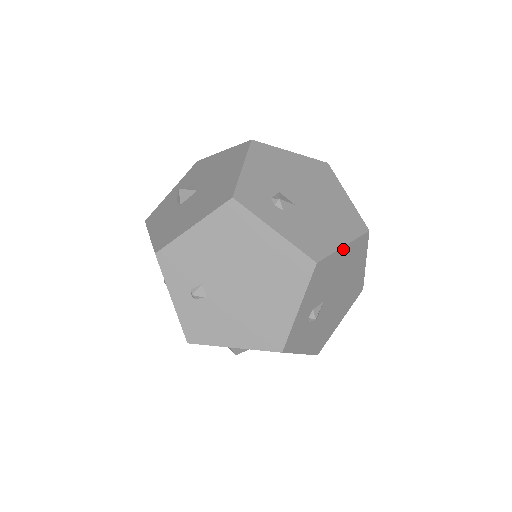
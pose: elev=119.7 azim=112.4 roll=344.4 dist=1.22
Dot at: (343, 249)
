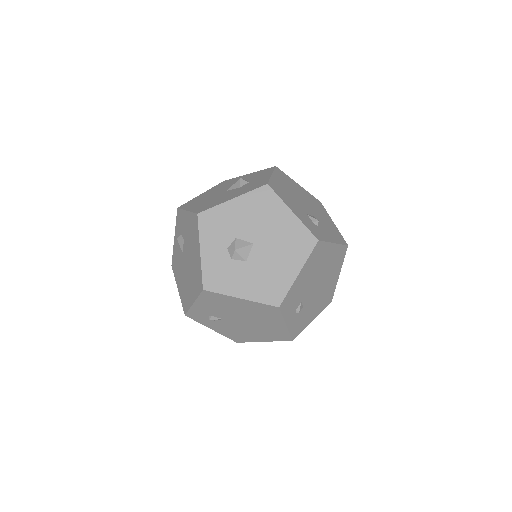
Dot at: occluded
